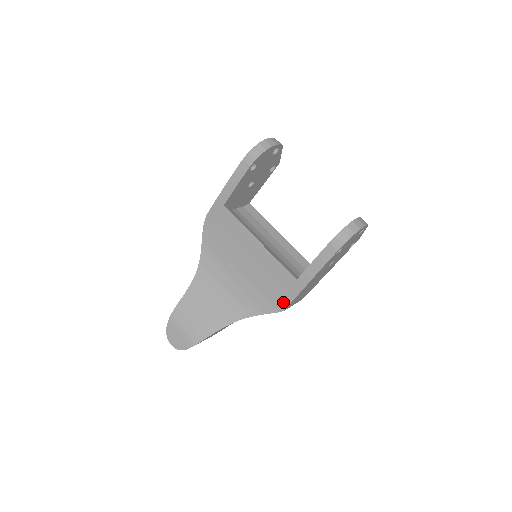
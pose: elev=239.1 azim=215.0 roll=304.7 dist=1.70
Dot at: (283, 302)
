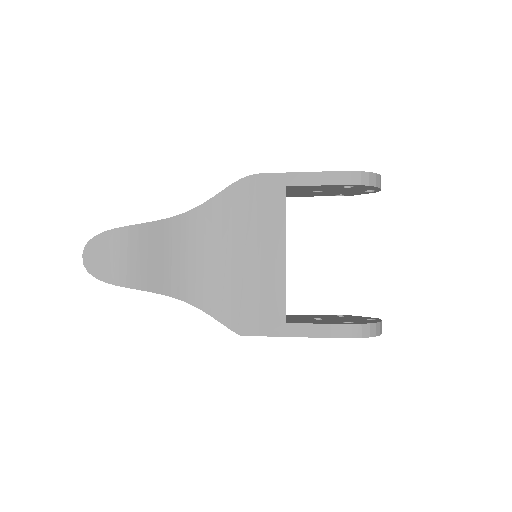
Dot at: (249, 328)
